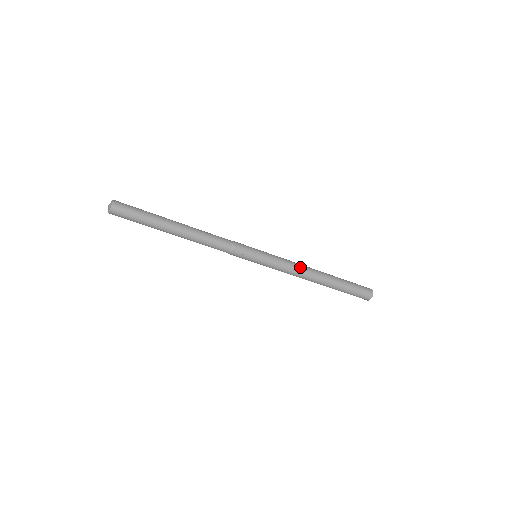
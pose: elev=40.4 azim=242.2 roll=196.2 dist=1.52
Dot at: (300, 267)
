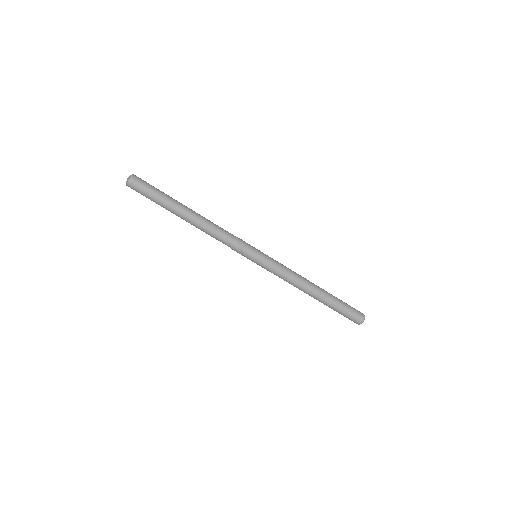
Dot at: (296, 277)
